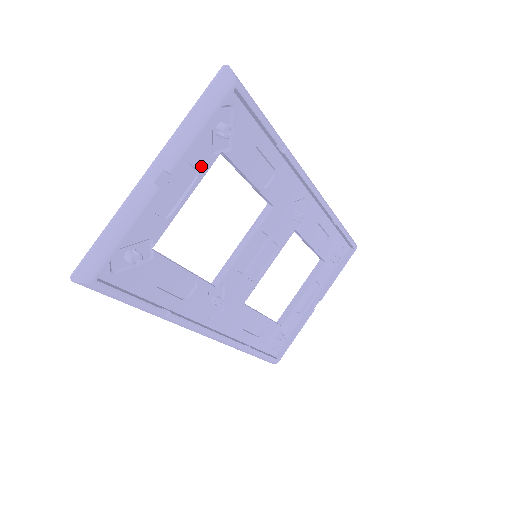
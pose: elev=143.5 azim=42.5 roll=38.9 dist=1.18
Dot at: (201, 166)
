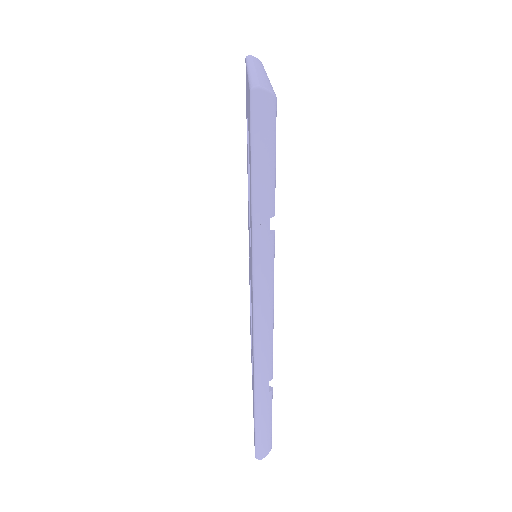
Dot at: occluded
